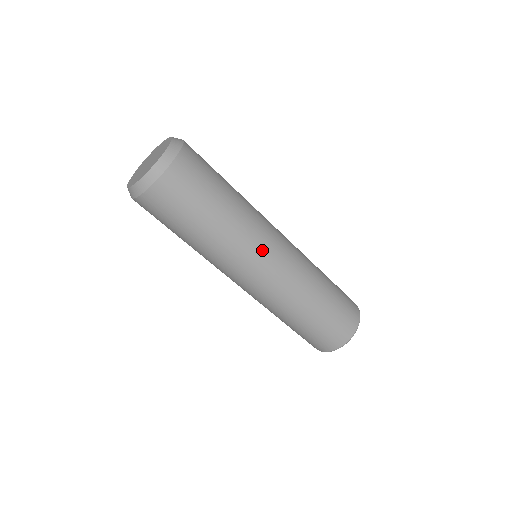
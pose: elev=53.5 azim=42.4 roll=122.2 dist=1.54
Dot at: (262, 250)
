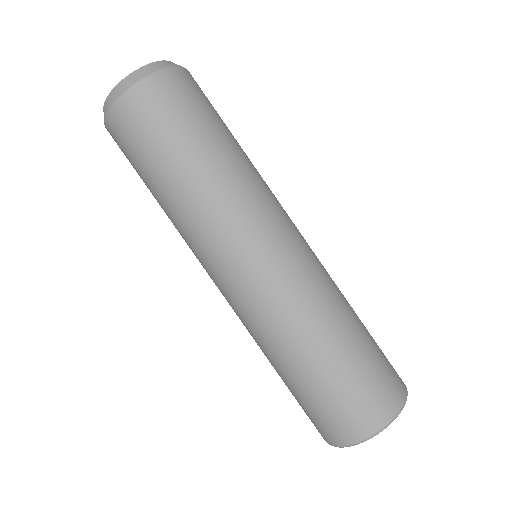
Dot at: (276, 214)
